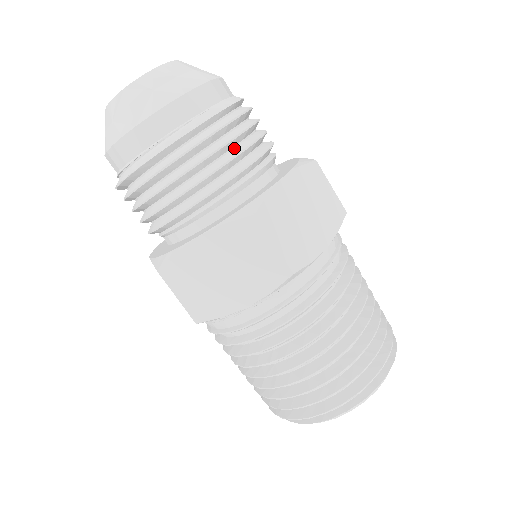
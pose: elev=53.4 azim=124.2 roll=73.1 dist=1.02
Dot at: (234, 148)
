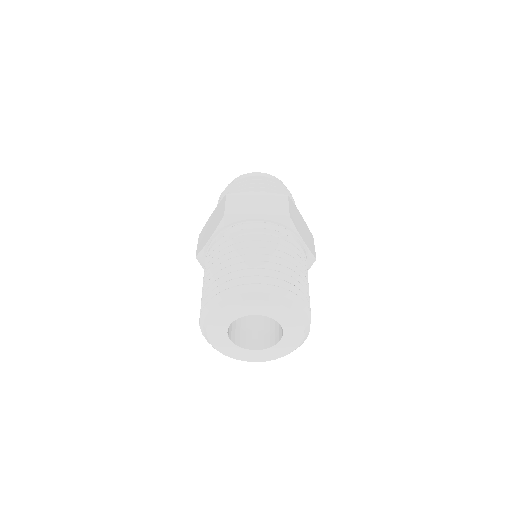
Dot at: occluded
